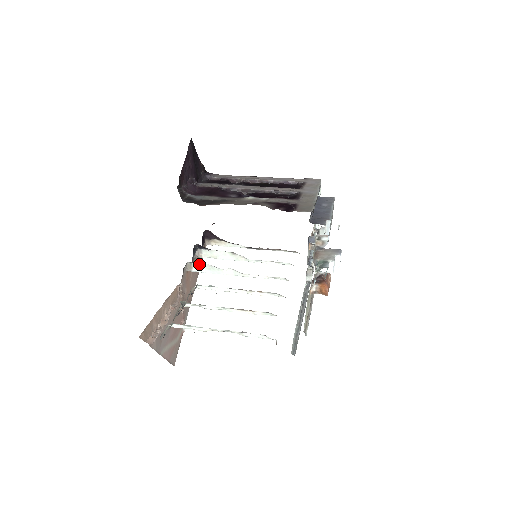
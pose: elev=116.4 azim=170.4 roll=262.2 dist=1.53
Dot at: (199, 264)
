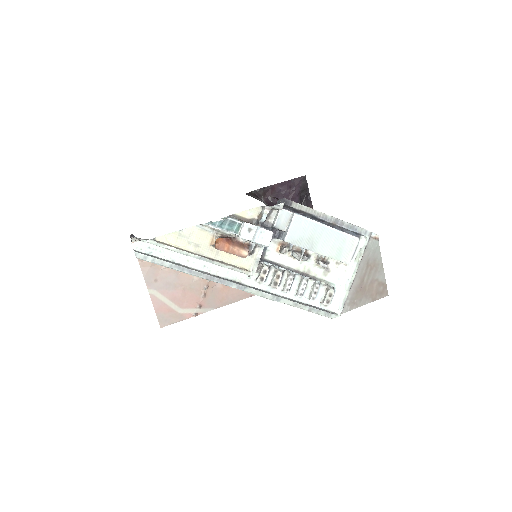
Dot at: occluded
